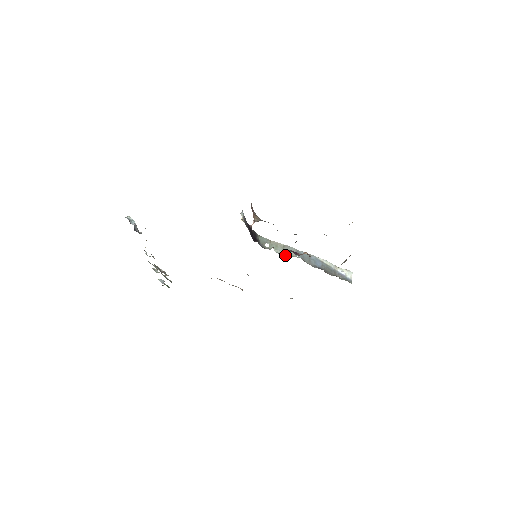
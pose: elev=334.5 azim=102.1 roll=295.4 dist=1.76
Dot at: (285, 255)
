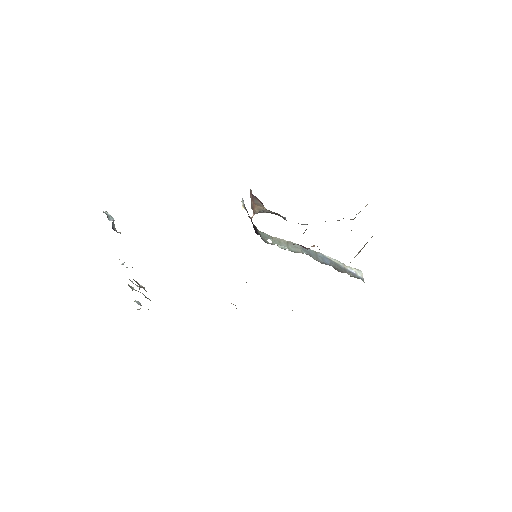
Dot at: (291, 251)
